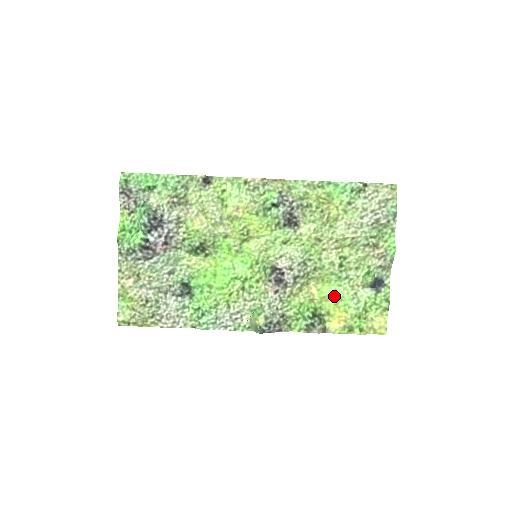
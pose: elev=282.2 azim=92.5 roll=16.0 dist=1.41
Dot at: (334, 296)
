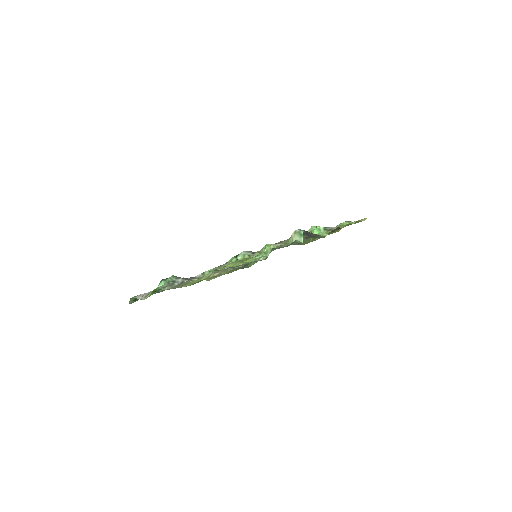
Dot at: occluded
